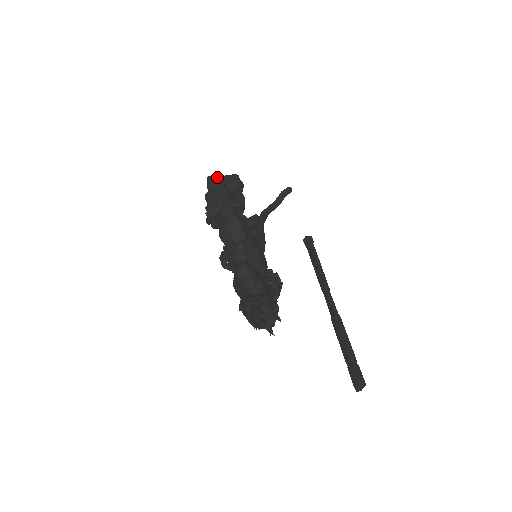
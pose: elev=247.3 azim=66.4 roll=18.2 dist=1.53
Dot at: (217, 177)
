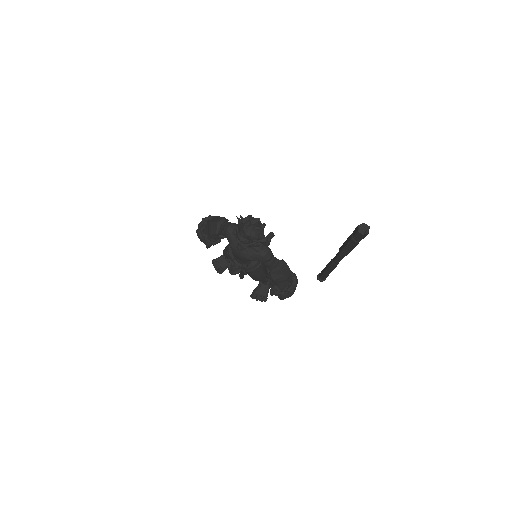
Dot at: (218, 257)
